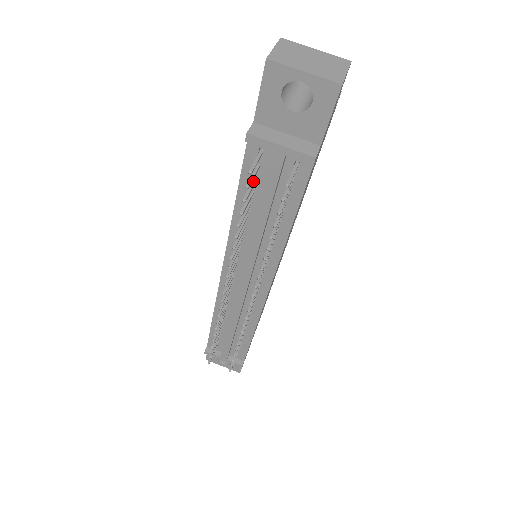
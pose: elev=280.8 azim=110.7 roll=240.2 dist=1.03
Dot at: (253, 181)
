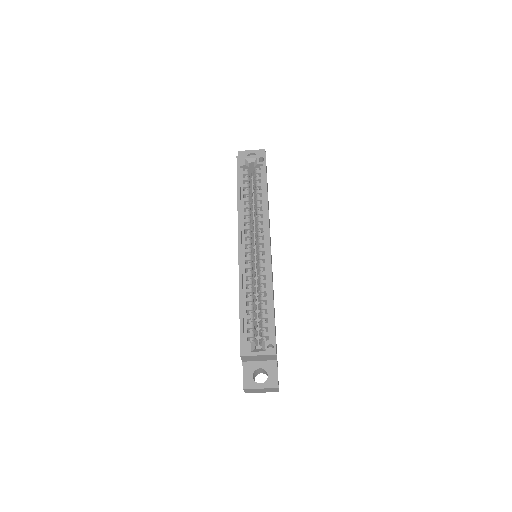
Dot at: occluded
